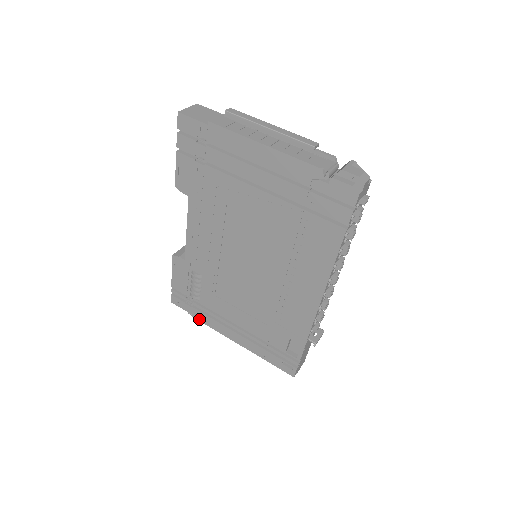
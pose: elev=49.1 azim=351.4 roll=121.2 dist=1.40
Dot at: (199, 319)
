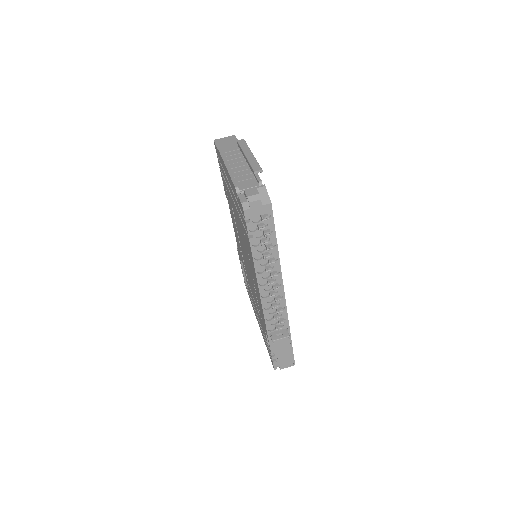
Dot at: occluded
